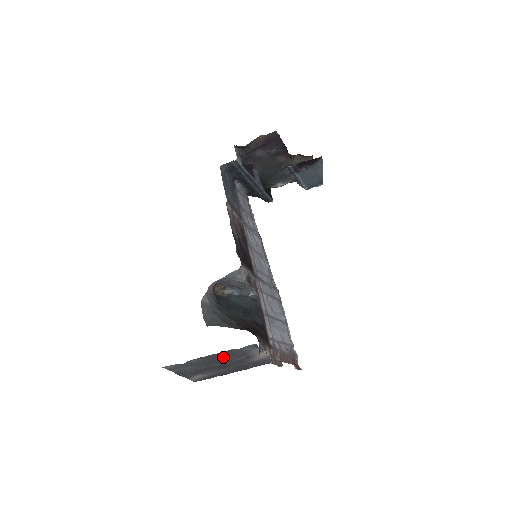
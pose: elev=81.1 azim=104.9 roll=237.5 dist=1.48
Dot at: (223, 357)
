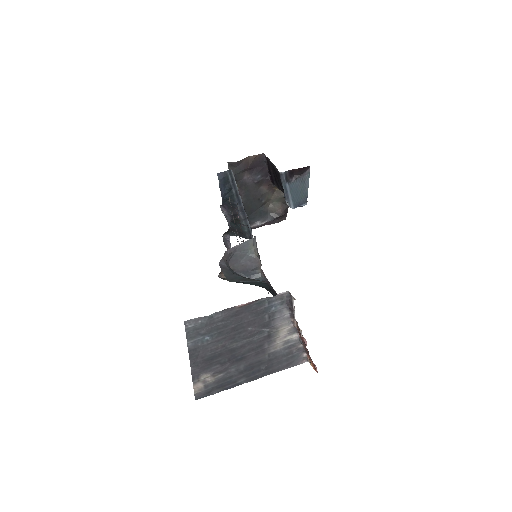
Dot at: (248, 321)
